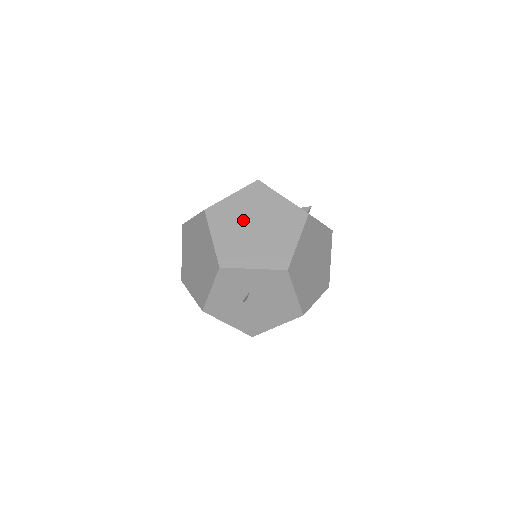
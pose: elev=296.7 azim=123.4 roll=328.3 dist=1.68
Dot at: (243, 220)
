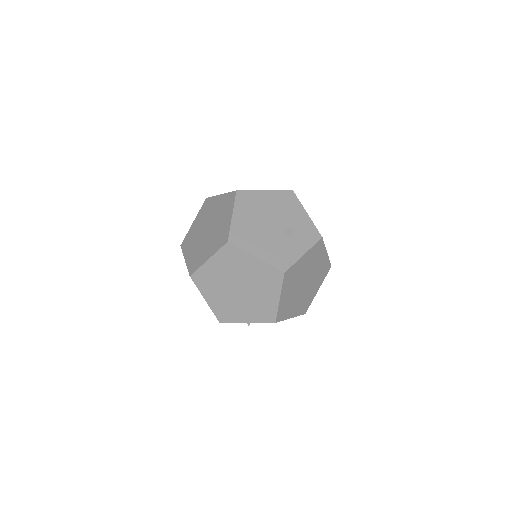
Dot at: (226, 283)
